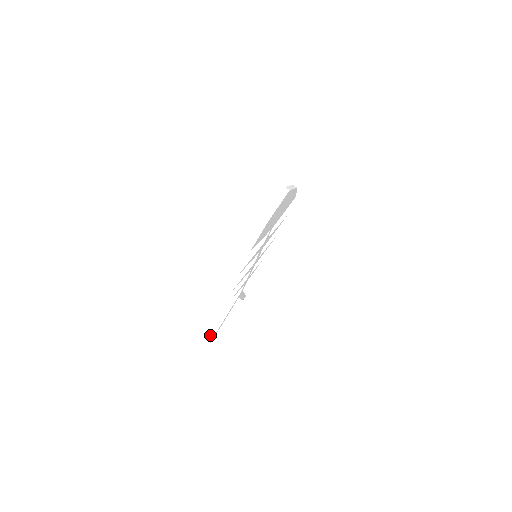
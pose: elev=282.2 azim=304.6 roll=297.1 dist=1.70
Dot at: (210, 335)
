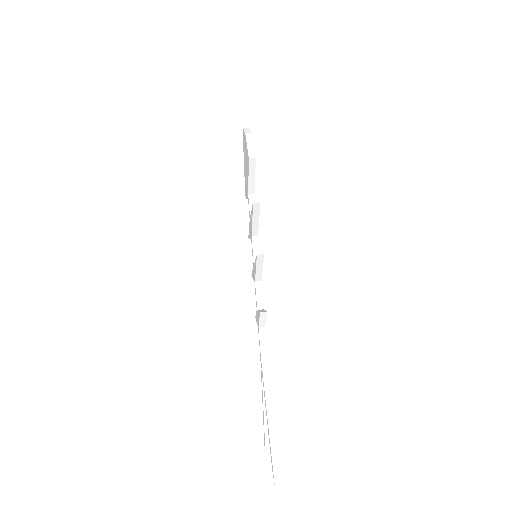
Dot at: (272, 462)
